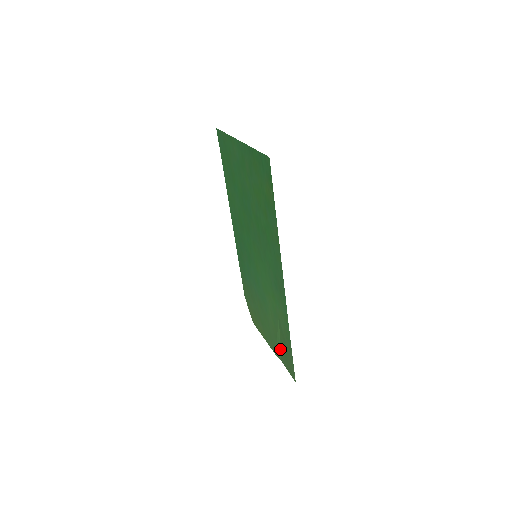
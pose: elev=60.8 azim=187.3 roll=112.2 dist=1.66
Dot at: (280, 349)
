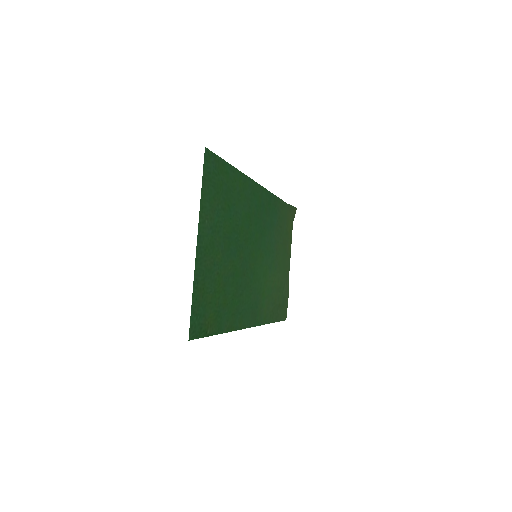
Dot at: (284, 291)
